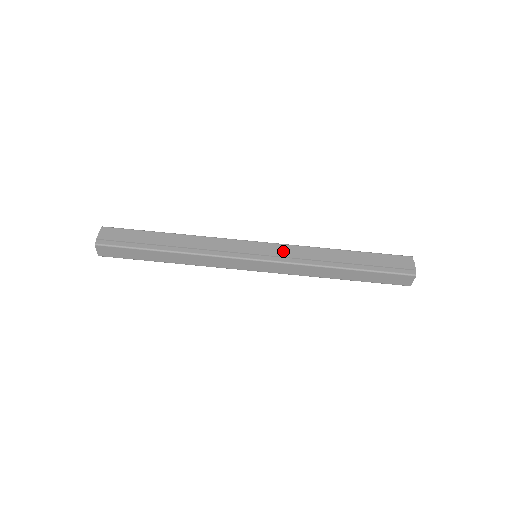
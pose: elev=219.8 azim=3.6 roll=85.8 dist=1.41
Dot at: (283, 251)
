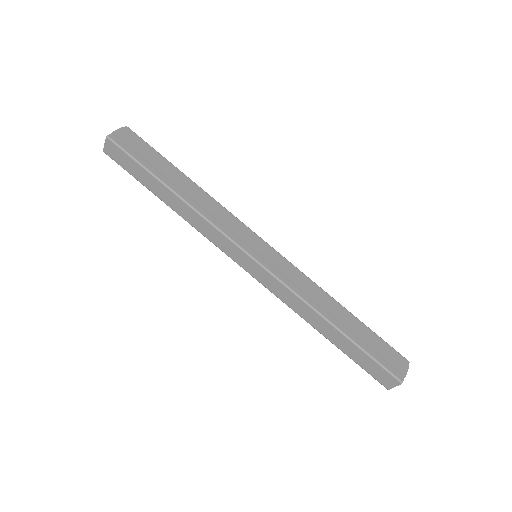
Dot at: (286, 269)
